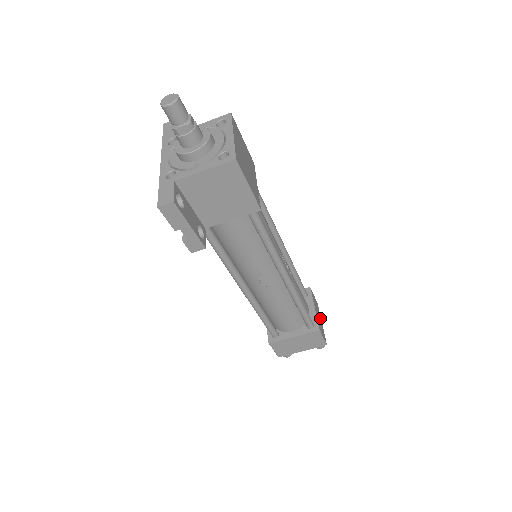
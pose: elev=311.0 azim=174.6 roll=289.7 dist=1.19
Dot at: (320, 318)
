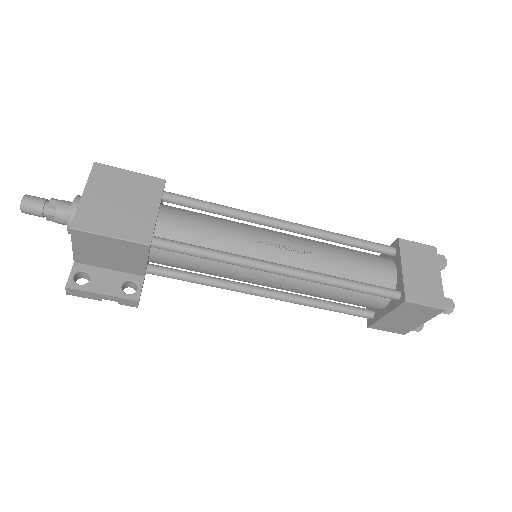
Dot at: (434, 272)
